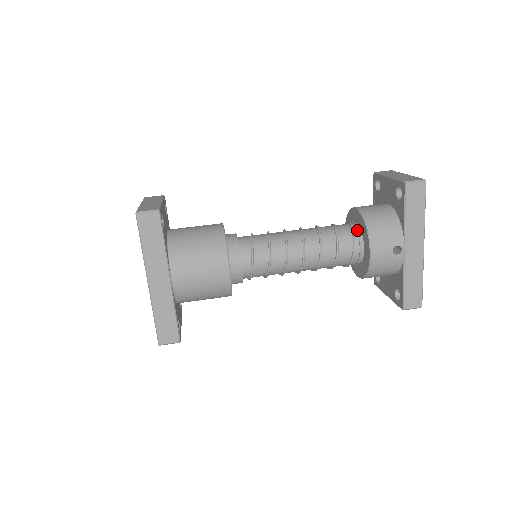
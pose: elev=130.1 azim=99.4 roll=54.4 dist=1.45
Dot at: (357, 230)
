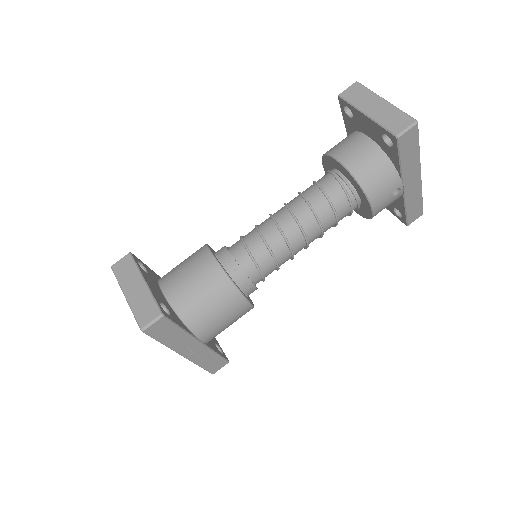
Dot at: (349, 187)
